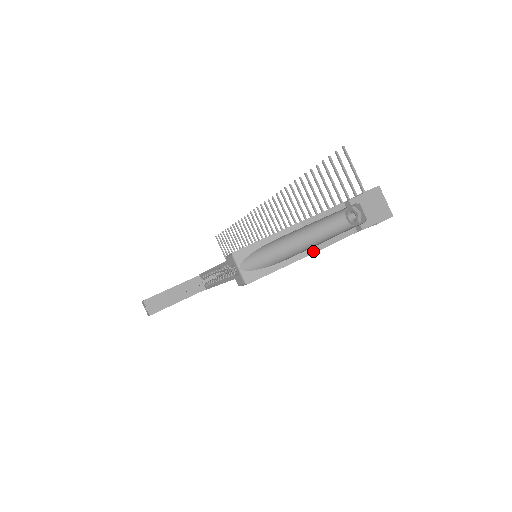
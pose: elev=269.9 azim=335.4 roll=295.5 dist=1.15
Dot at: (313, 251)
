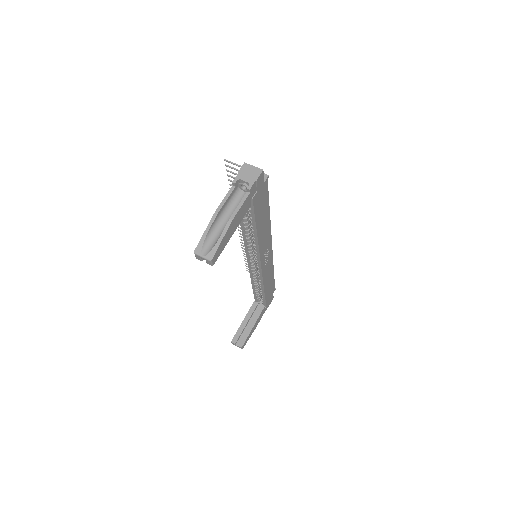
Dot at: (231, 220)
